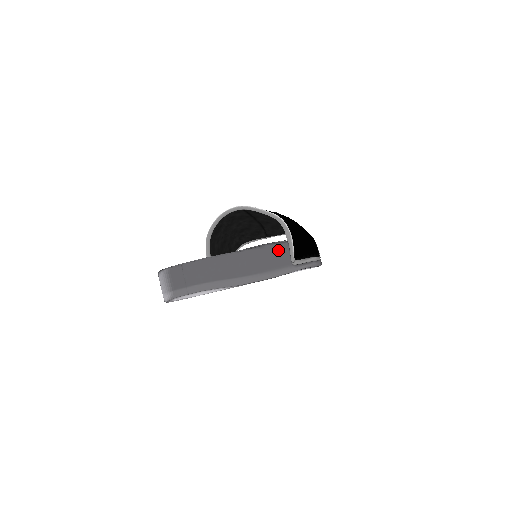
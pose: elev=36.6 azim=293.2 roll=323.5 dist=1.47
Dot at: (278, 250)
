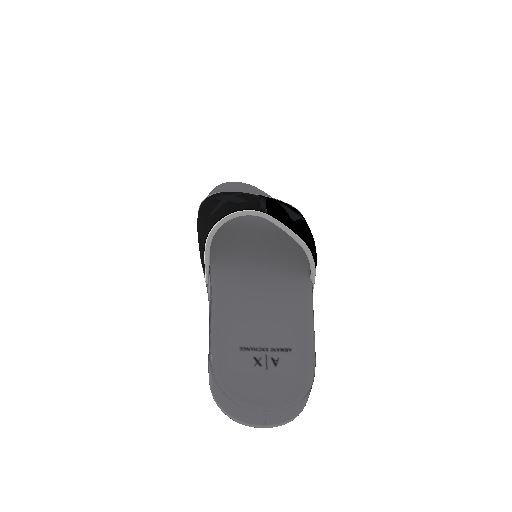
Dot at: occluded
